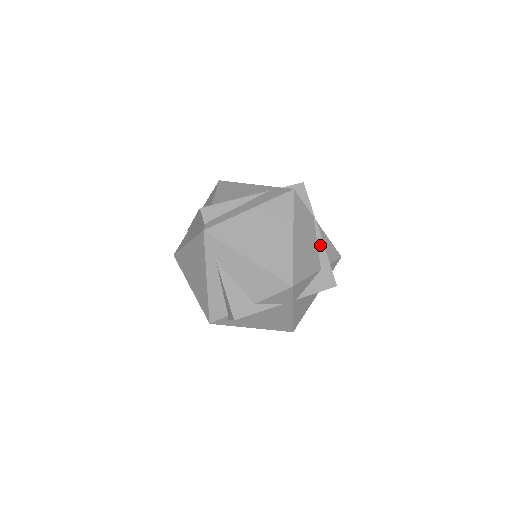
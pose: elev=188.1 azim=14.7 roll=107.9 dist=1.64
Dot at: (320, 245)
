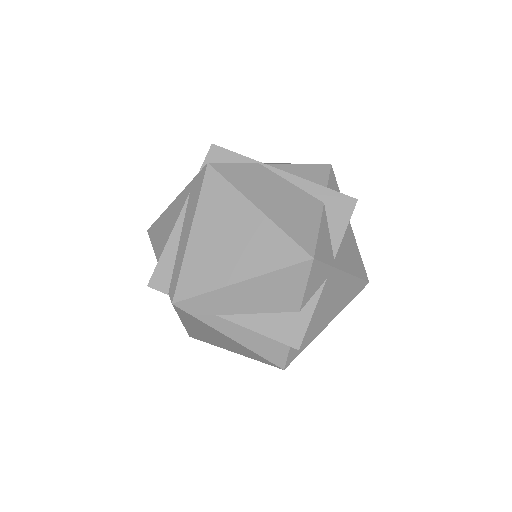
Dot at: (296, 182)
